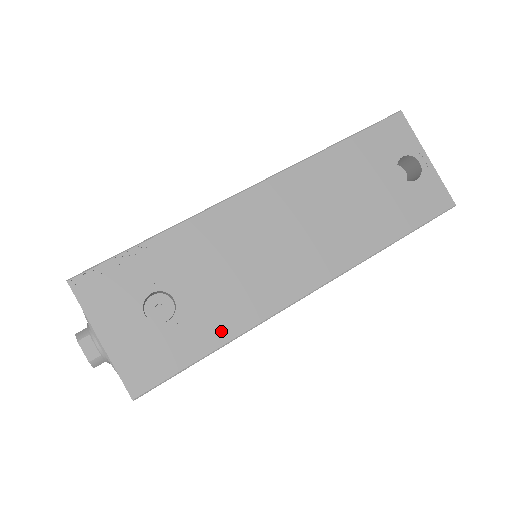
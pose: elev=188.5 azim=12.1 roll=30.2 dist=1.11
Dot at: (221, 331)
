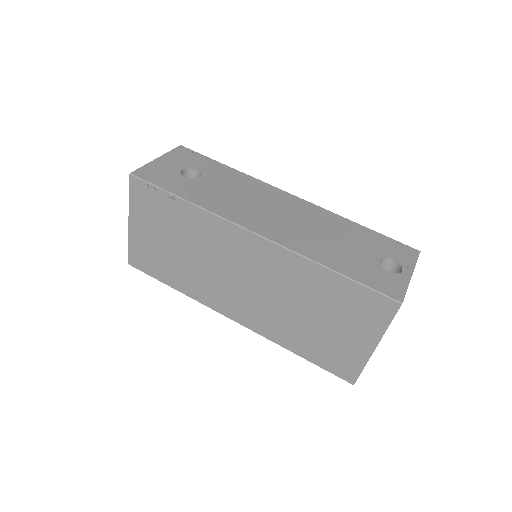
Dot at: (195, 198)
